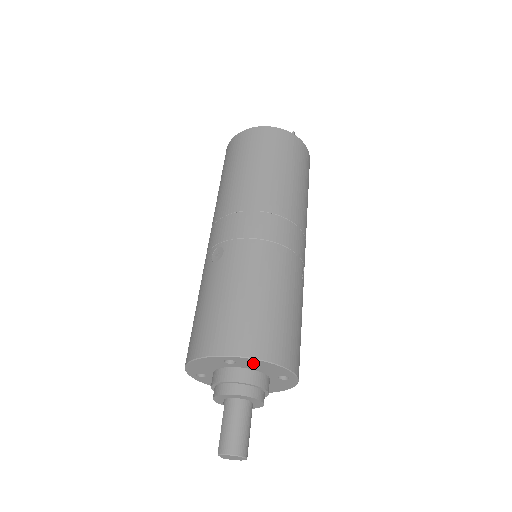
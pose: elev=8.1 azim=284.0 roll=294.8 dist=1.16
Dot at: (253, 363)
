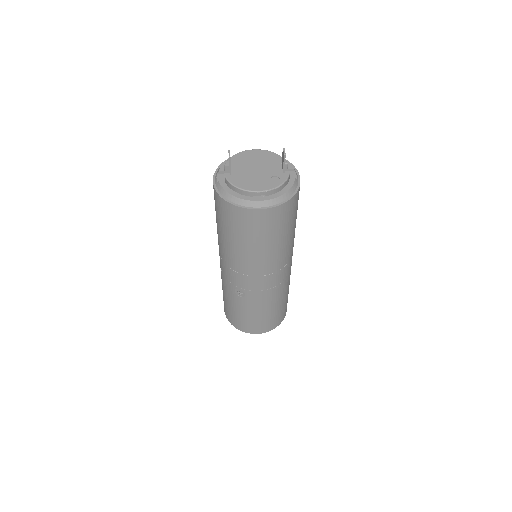
Dot at: occluded
